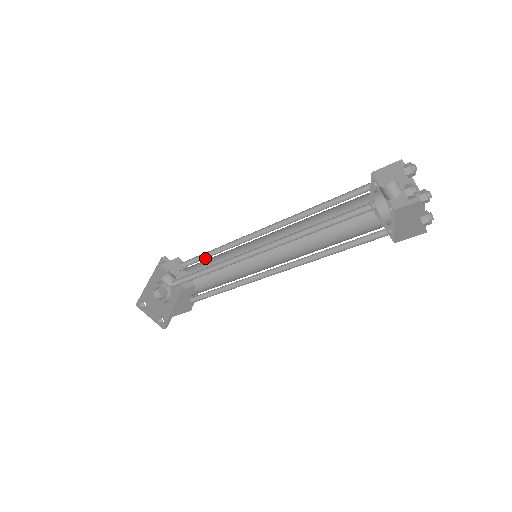
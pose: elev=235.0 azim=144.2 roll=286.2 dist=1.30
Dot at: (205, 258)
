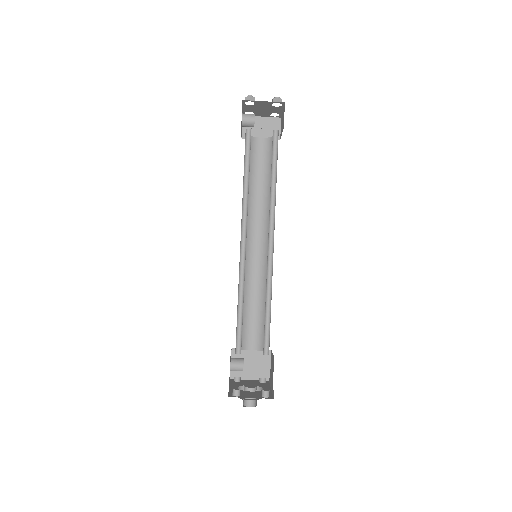
Dot at: occluded
